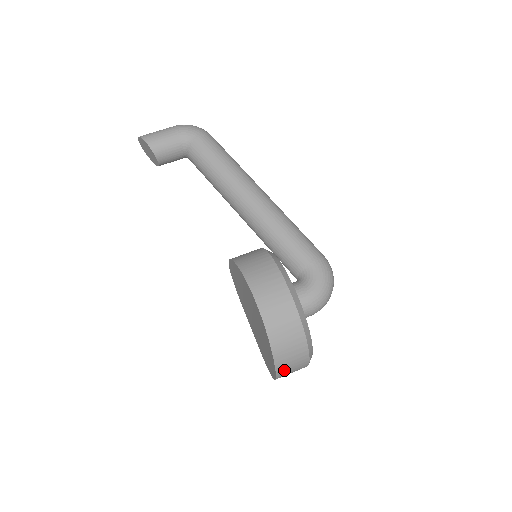
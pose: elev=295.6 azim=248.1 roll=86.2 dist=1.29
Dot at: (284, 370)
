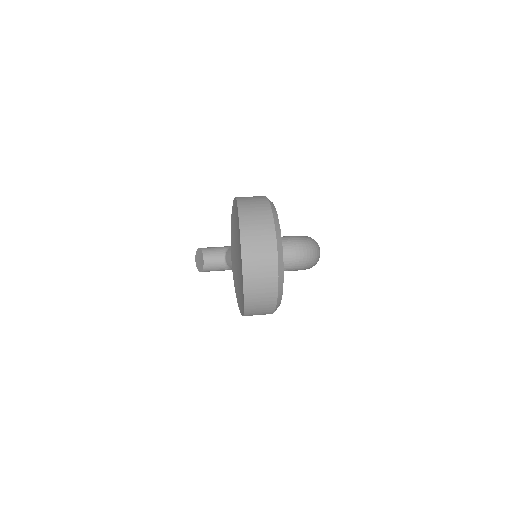
Dot at: (249, 236)
